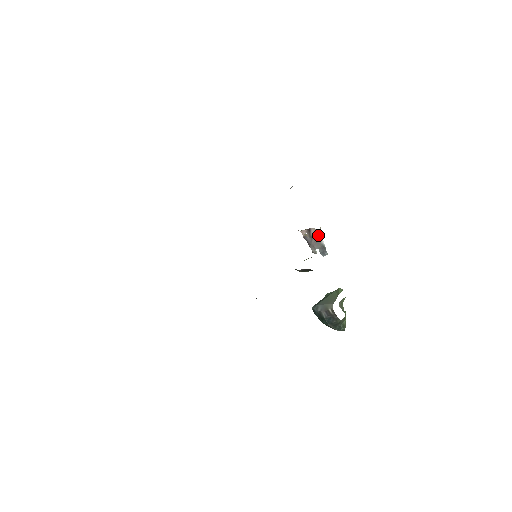
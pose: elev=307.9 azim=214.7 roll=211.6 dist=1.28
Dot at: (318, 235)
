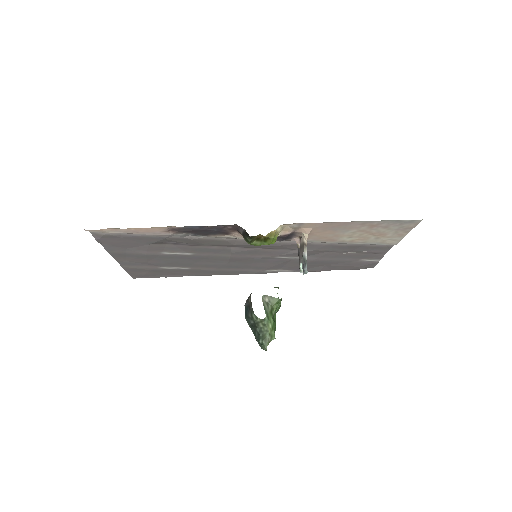
Dot at: (303, 243)
